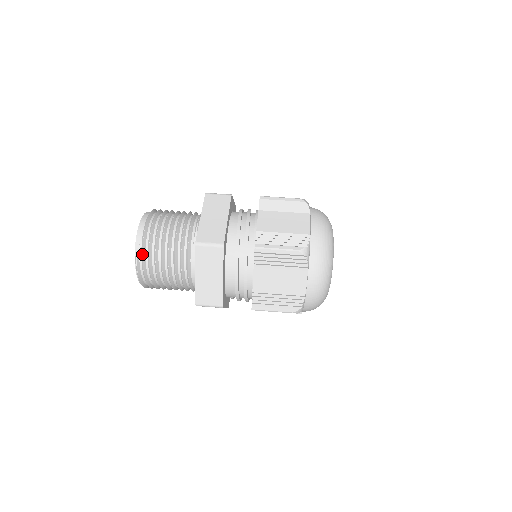
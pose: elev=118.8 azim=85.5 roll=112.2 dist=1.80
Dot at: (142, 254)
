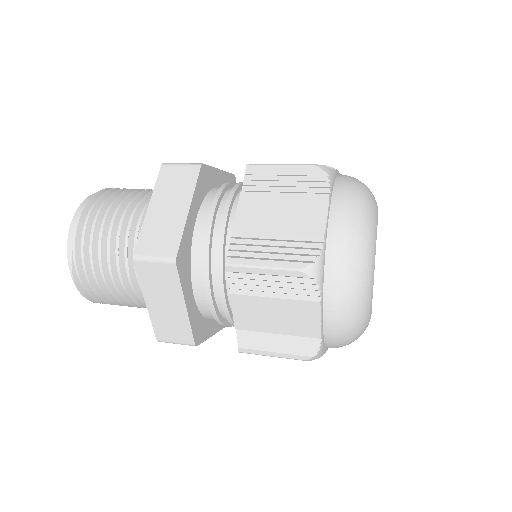
Dot at: (76, 266)
